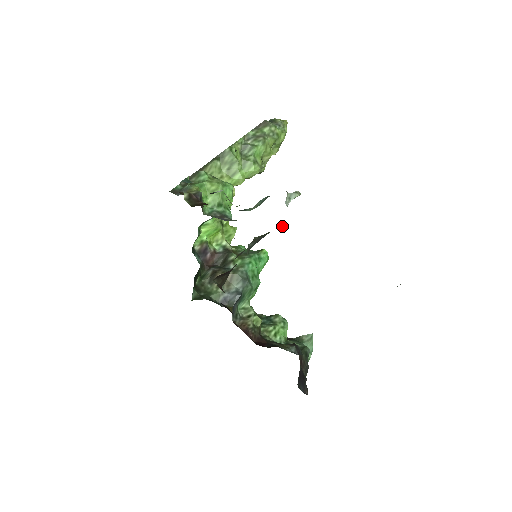
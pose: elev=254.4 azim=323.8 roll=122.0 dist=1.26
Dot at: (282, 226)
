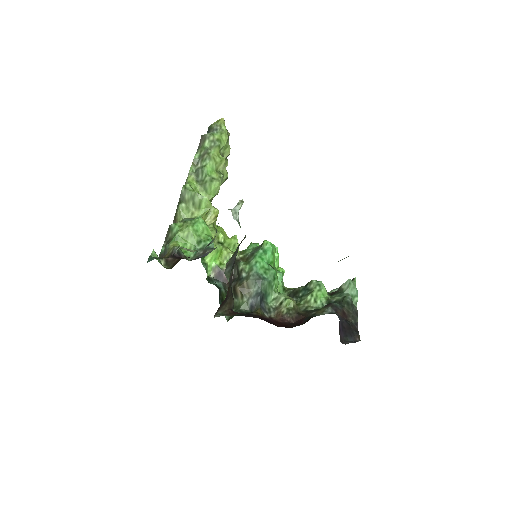
Dot at: (243, 239)
